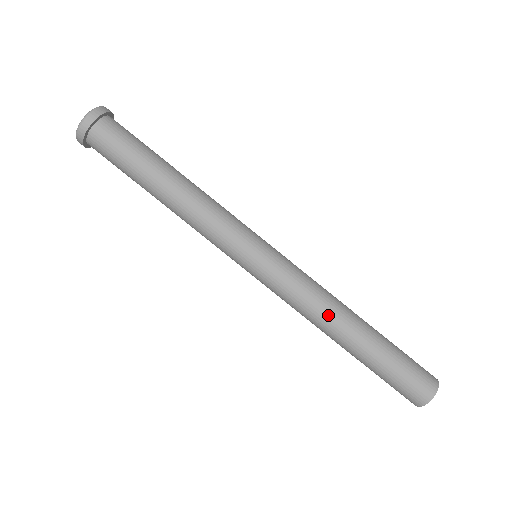
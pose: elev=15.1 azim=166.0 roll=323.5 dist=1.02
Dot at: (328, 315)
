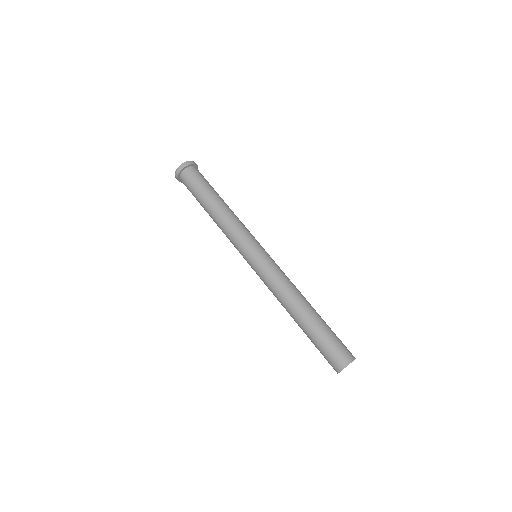
Dot at: (296, 292)
